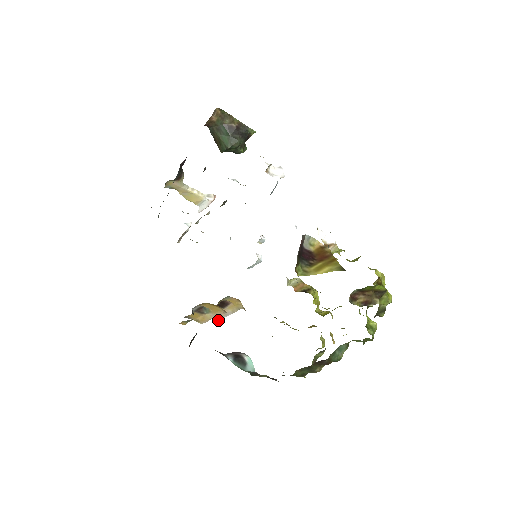
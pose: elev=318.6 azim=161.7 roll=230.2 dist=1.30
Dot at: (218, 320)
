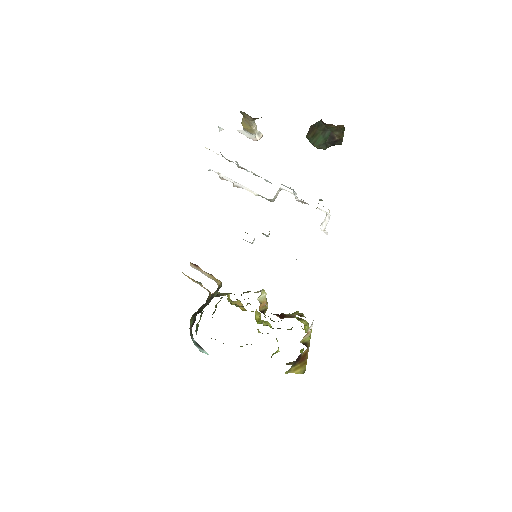
Dot at: (192, 267)
